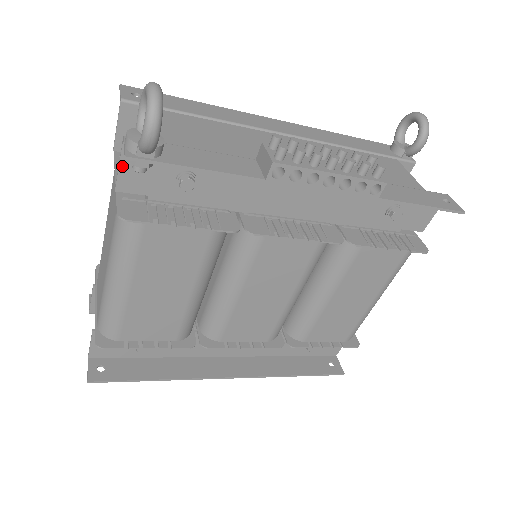
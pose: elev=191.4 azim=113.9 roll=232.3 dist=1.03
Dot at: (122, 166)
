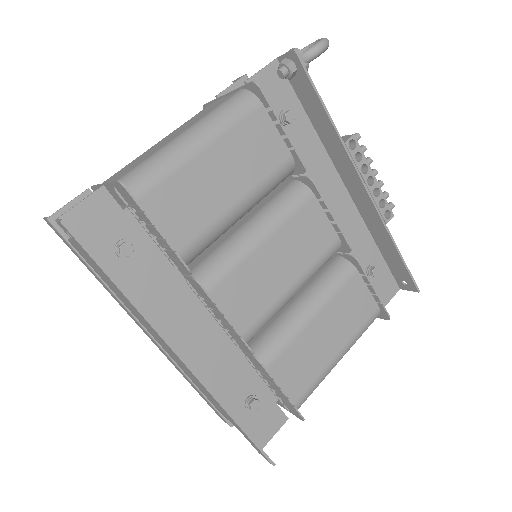
Dot at: (263, 71)
